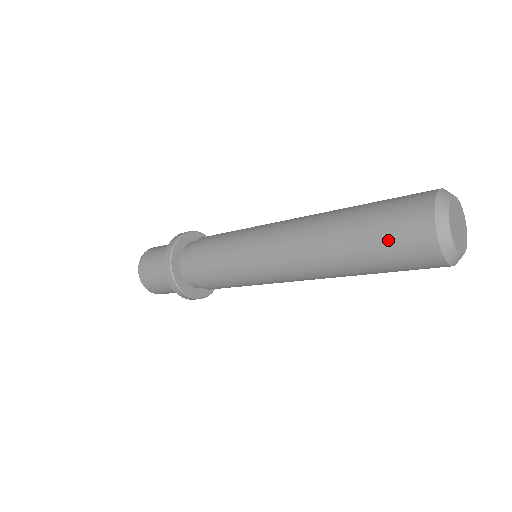
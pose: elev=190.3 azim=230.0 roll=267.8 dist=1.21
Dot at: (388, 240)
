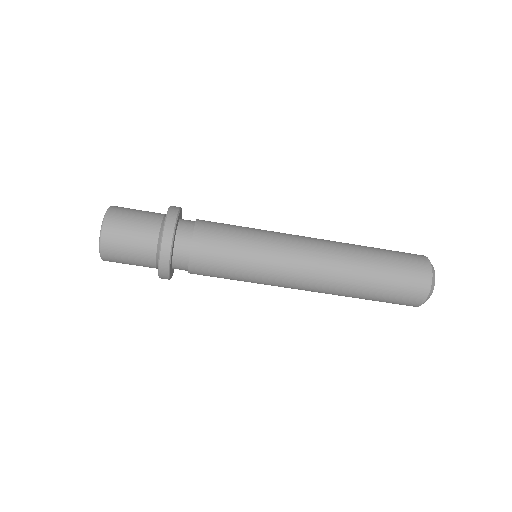
Dot at: (394, 251)
